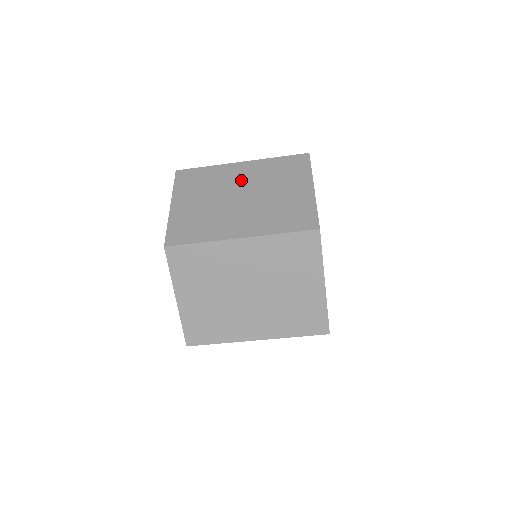
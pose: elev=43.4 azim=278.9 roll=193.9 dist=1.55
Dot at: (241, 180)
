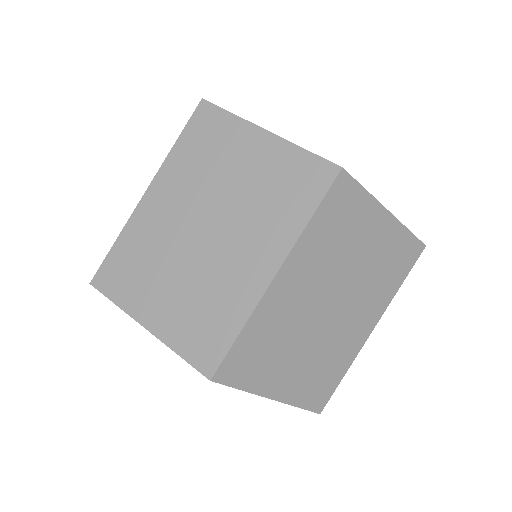
Dot at: occluded
